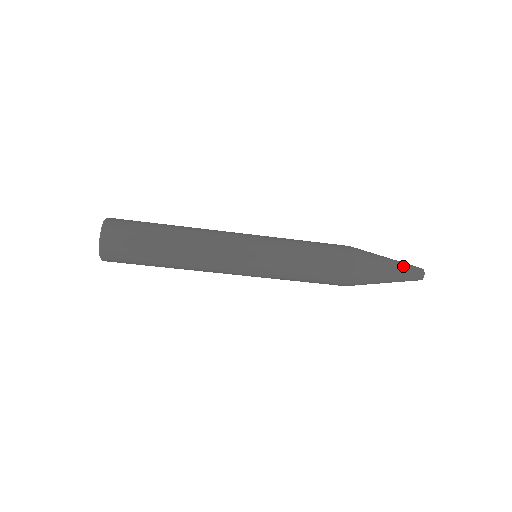
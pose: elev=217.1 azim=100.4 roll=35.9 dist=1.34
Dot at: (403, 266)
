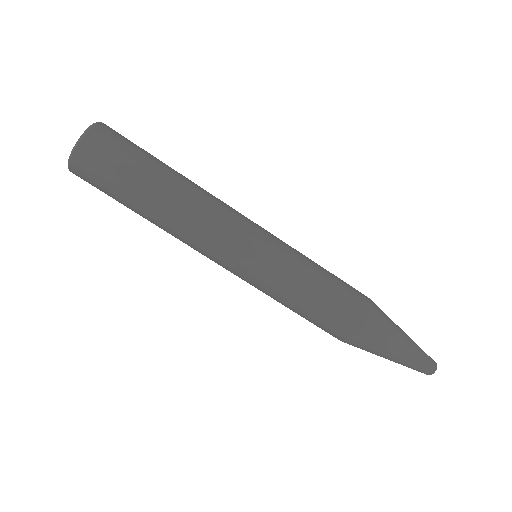
Dot at: occluded
